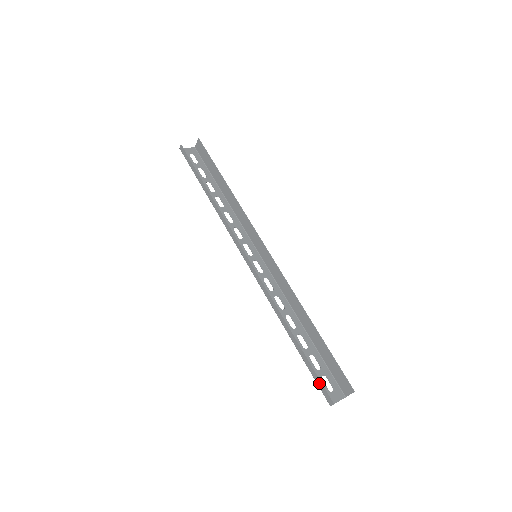
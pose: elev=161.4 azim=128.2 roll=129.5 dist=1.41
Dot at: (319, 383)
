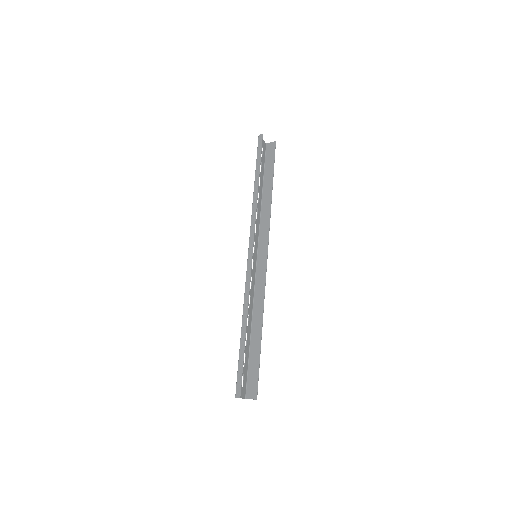
Dot at: (240, 376)
